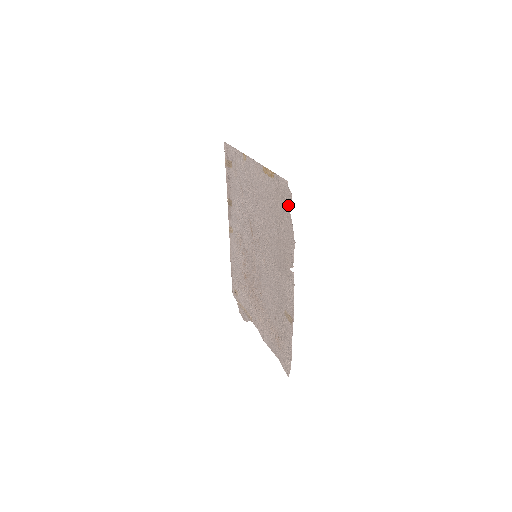
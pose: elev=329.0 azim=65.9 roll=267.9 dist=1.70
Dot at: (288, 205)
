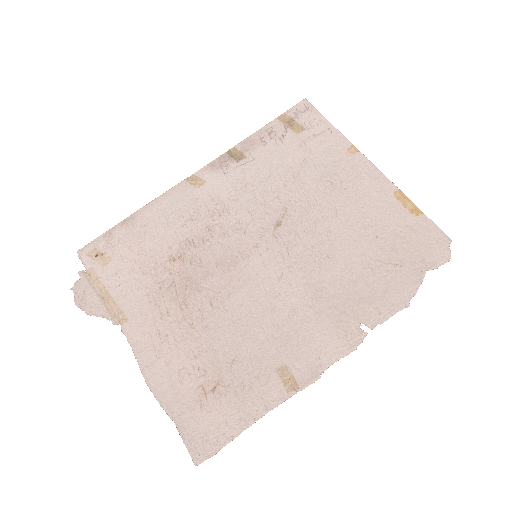
Dot at: (430, 261)
